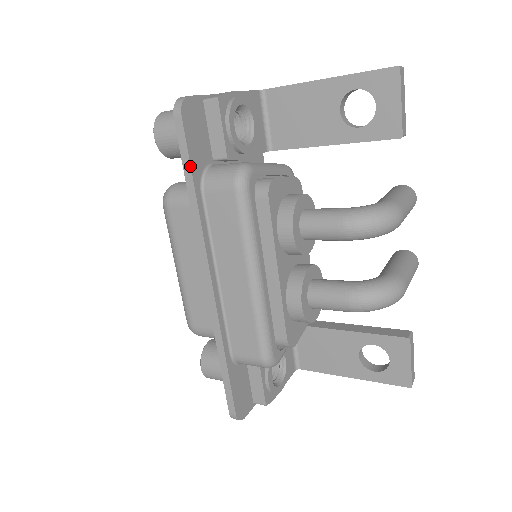
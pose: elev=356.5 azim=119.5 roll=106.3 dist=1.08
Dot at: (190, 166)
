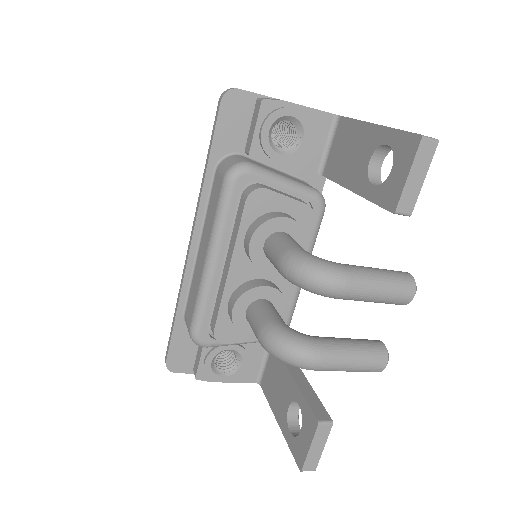
Dot at: (211, 144)
